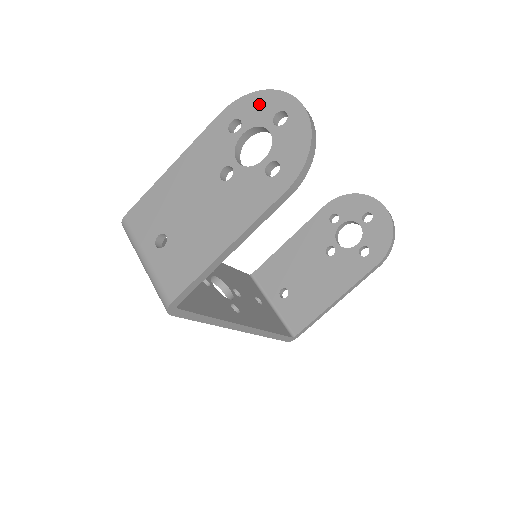
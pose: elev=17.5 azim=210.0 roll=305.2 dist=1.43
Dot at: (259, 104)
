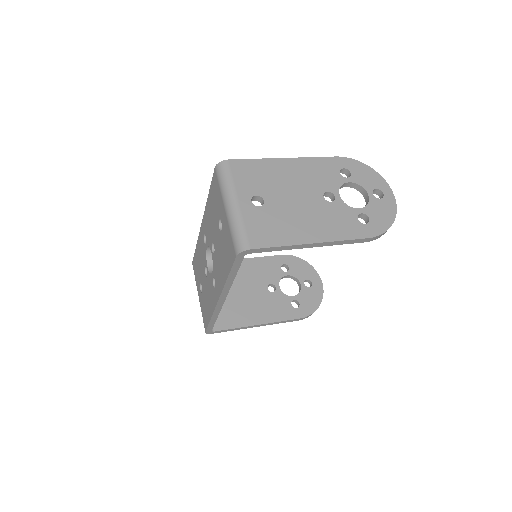
Dot at: (367, 174)
